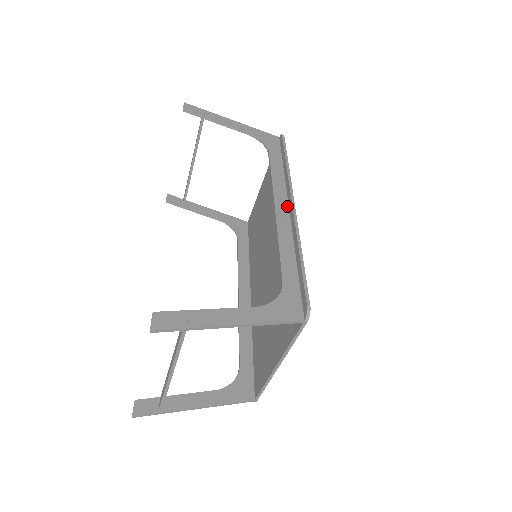
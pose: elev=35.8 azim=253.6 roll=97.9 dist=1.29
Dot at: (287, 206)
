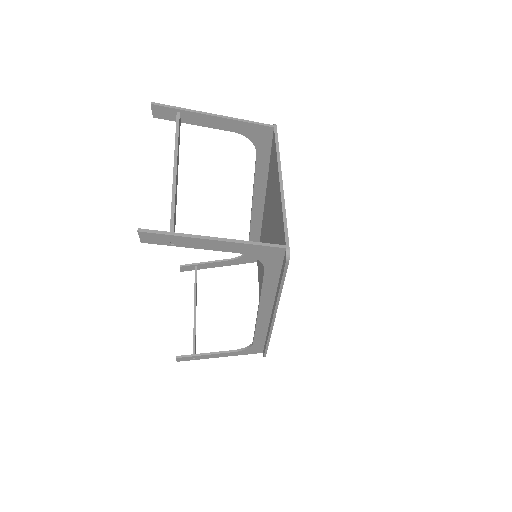
Dot at: (270, 311)
